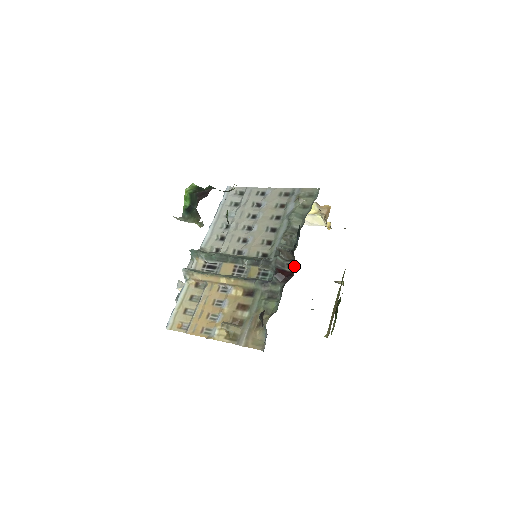
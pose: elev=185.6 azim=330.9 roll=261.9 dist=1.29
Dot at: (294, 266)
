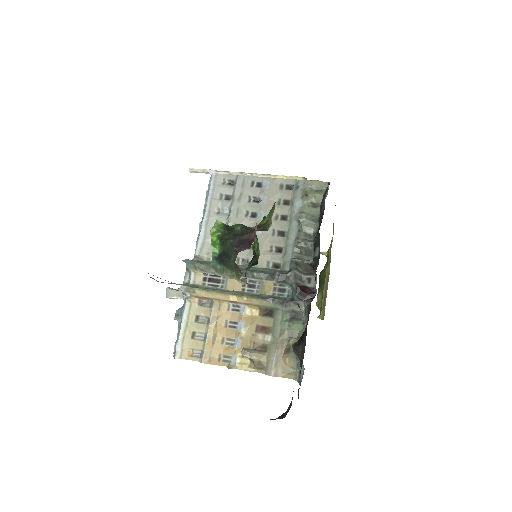
Dot at: (316, 281)
